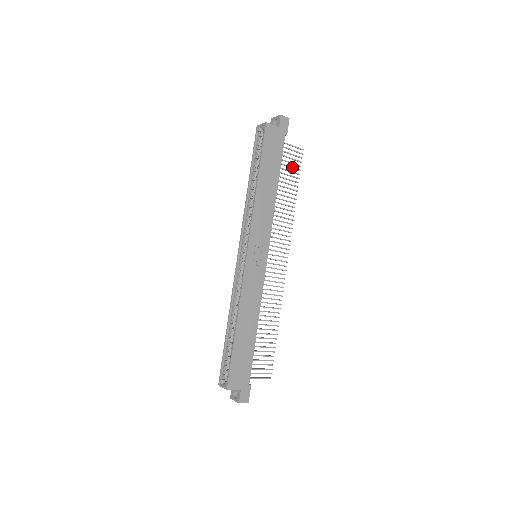
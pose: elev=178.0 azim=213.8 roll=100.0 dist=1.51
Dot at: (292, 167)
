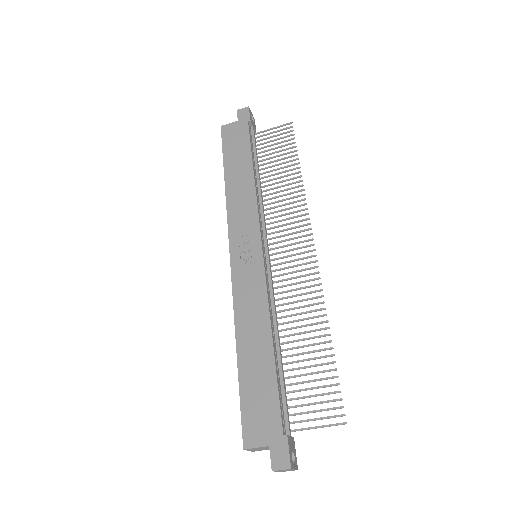
Dot at: (282, 146)
